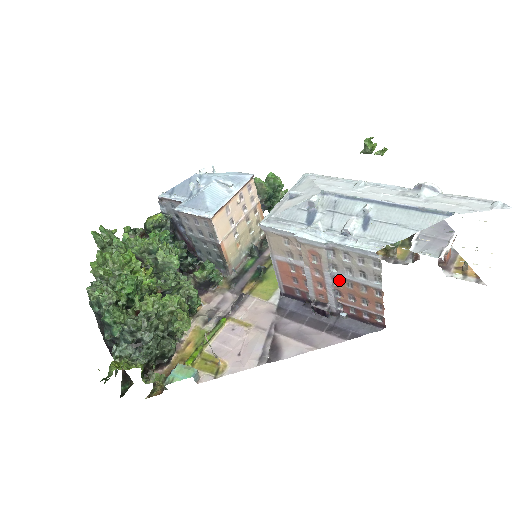
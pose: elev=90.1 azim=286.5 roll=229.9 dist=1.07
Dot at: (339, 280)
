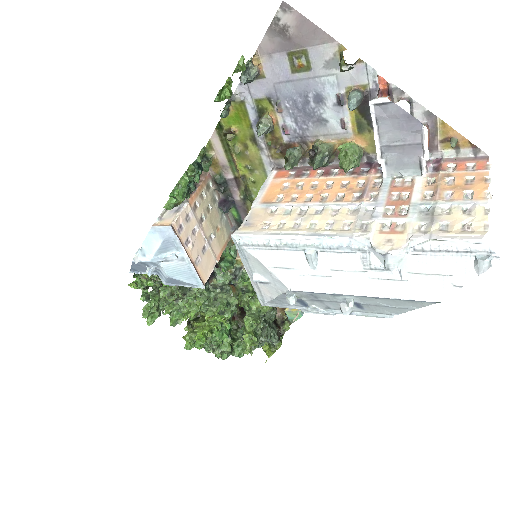
Dot at: occluded
